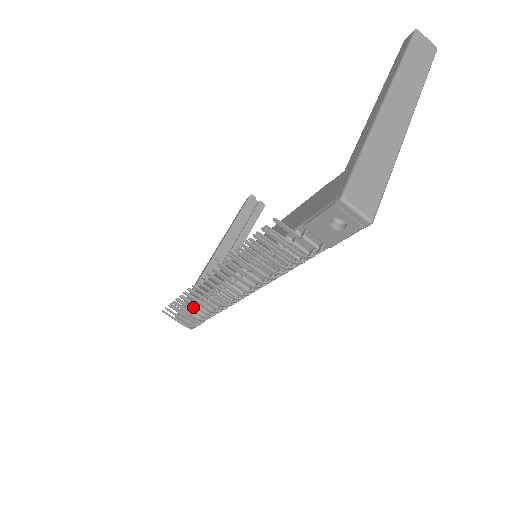
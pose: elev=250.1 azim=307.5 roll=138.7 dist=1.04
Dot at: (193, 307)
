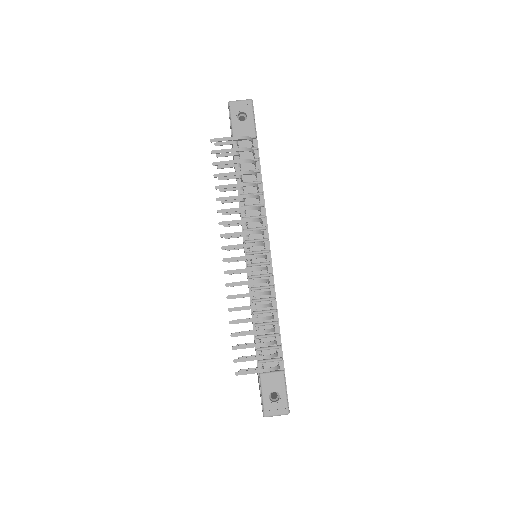
Dot at: (260, 360)
